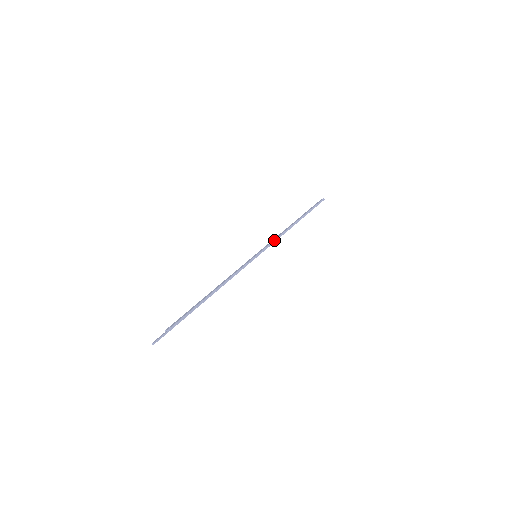
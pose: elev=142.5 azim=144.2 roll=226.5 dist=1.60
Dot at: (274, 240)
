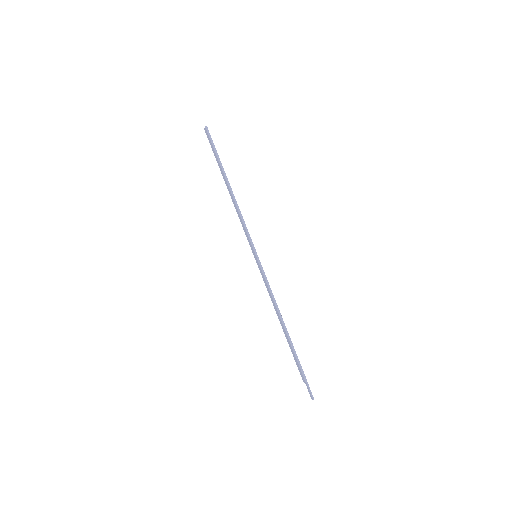
Dot at: (244, 226)
